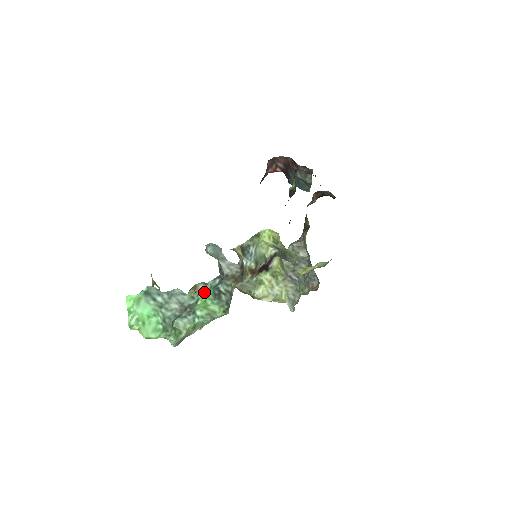
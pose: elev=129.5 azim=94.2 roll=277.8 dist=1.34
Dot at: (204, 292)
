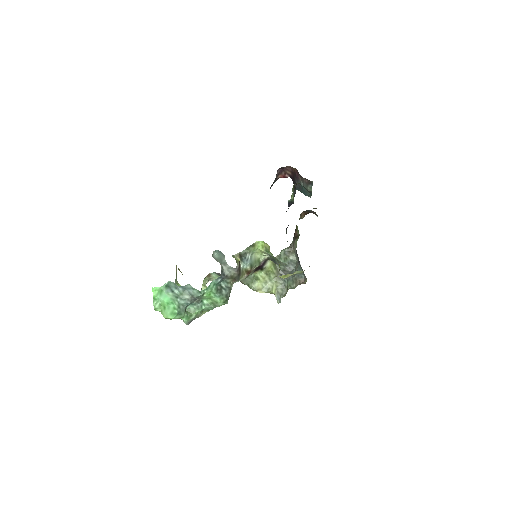
Dot at: (209, 288)
